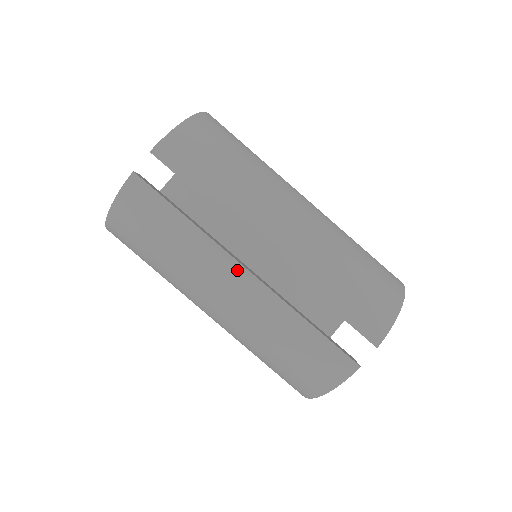
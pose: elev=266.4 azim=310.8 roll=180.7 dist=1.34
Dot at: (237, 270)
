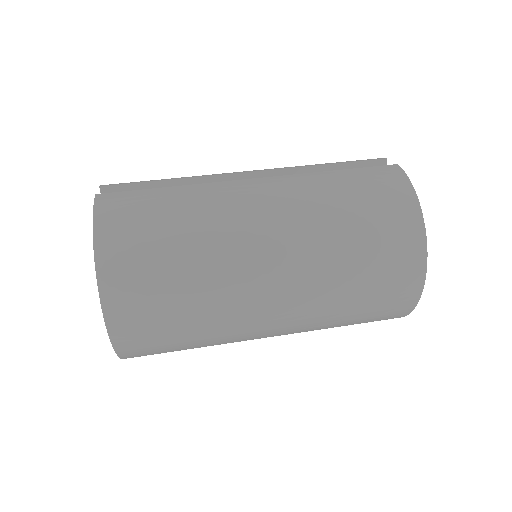
Dot at: (246, 183)
